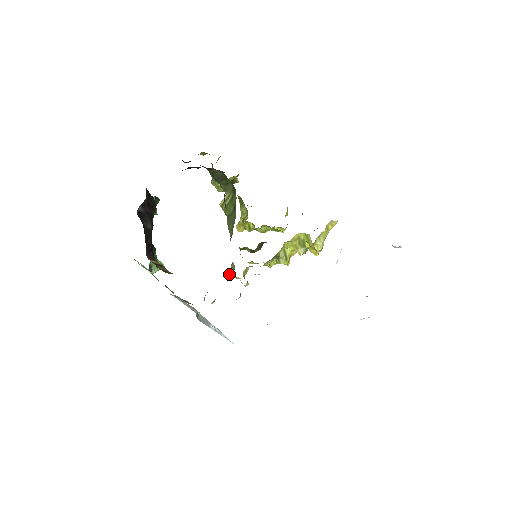
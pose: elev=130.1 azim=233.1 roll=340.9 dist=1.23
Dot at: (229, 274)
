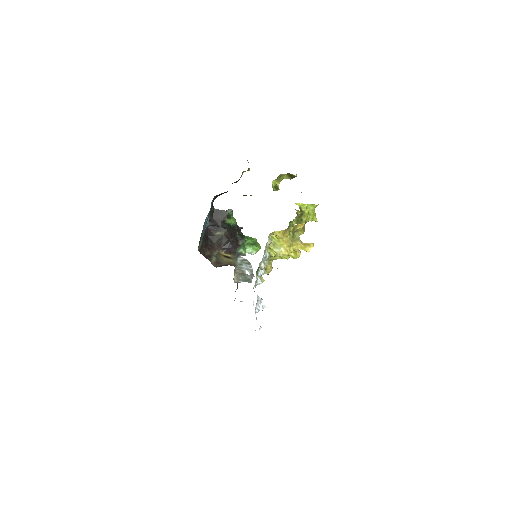
Dot at: occluded
